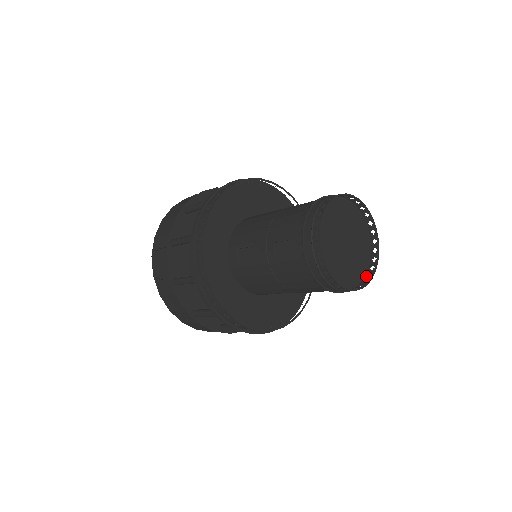
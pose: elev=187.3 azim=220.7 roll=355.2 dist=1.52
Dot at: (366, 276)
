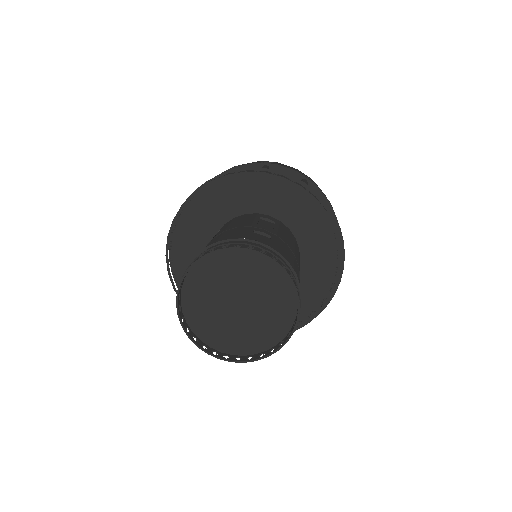
Dot at: (259, 353)
